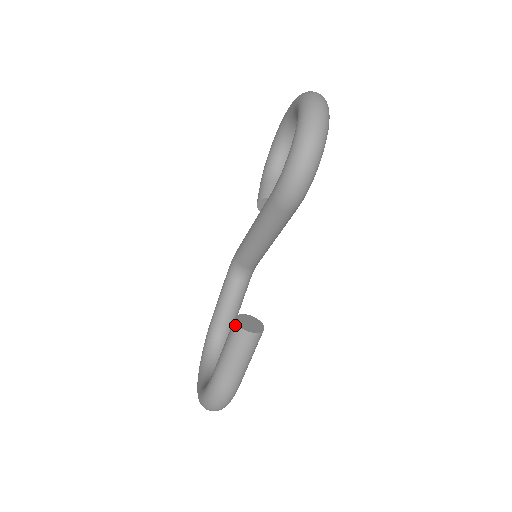
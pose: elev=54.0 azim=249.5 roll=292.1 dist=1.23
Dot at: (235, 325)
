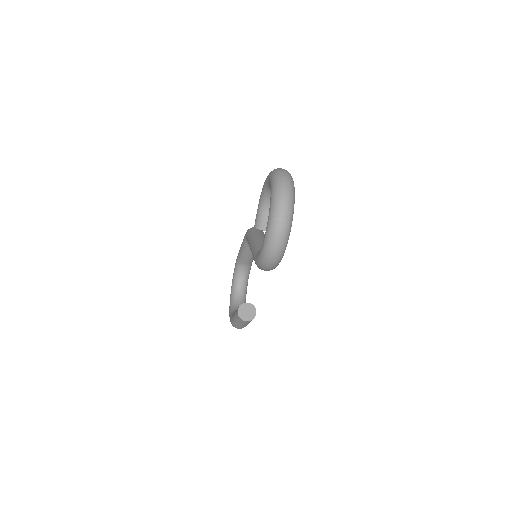
Dot at: (238, 315)
